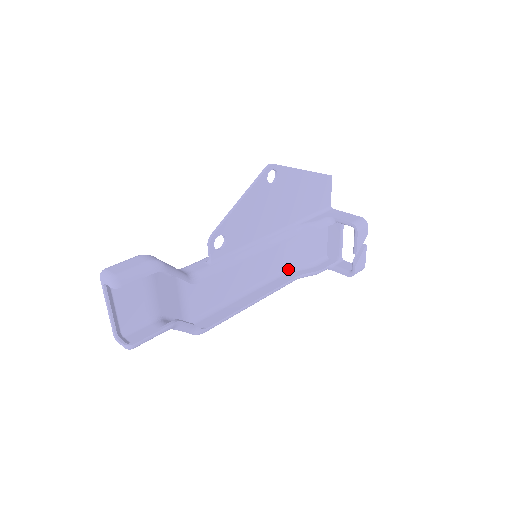
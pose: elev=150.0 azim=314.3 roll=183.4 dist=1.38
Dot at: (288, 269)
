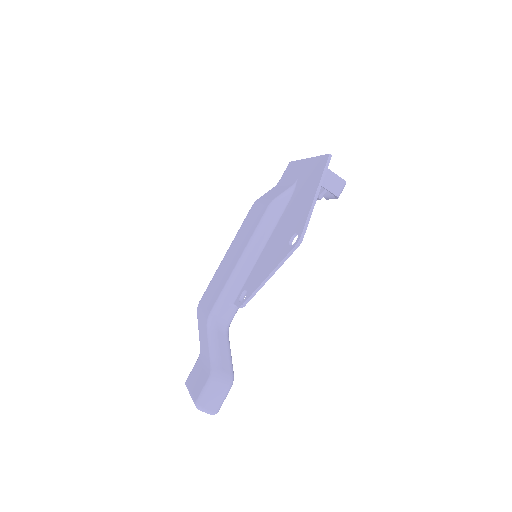
Dot at: occluded
